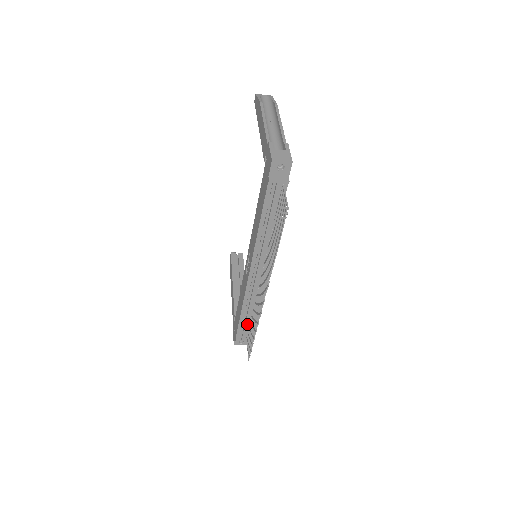
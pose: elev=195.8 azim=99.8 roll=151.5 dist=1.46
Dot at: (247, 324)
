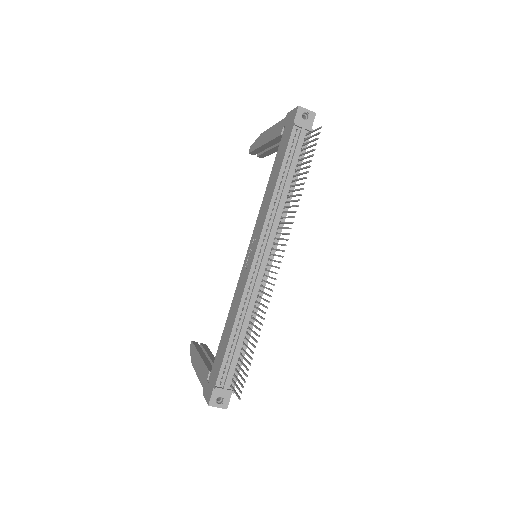
Dot at: (237, 352)
